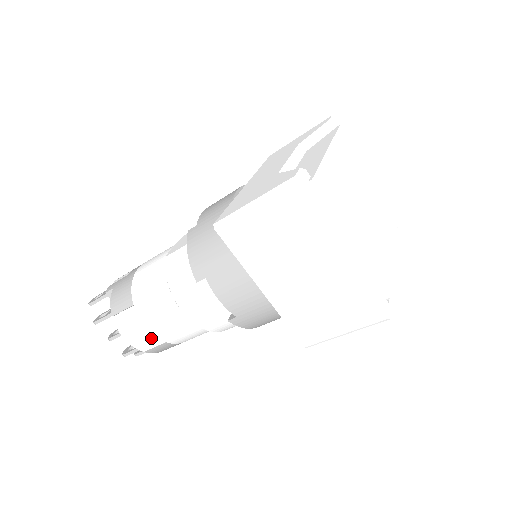
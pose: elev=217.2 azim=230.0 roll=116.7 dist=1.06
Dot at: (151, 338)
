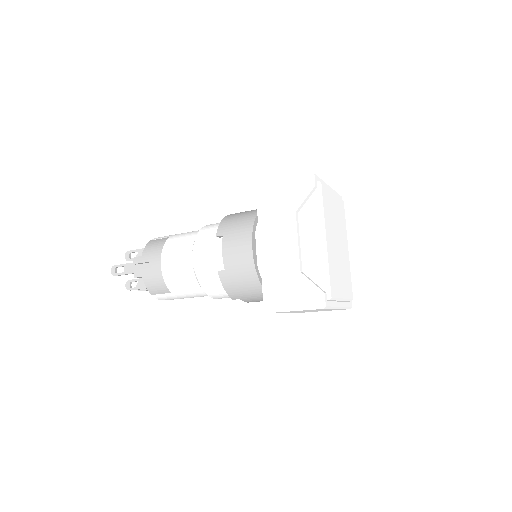
Dot at: occluded
